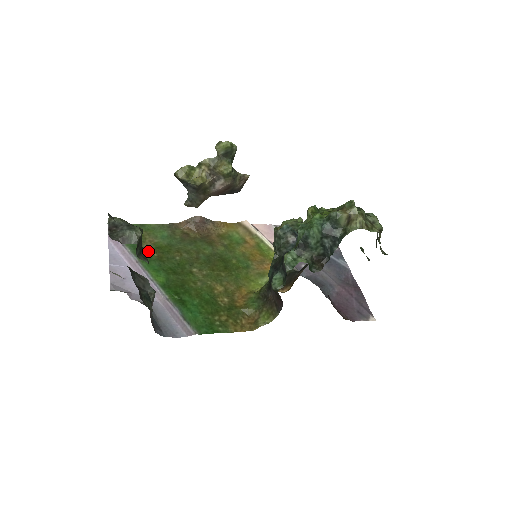
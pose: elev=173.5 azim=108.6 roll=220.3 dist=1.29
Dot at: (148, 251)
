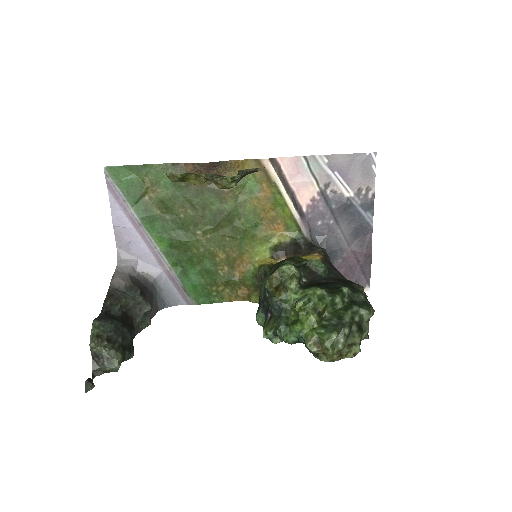
Dot at: (151, 207)
